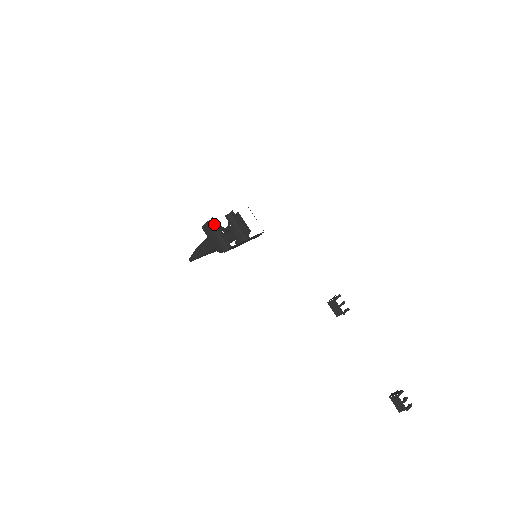
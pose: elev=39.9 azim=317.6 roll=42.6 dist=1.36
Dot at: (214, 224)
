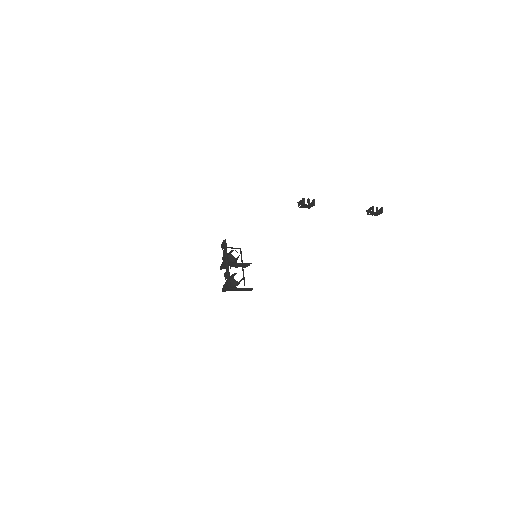
Dot at: (235, 288)
